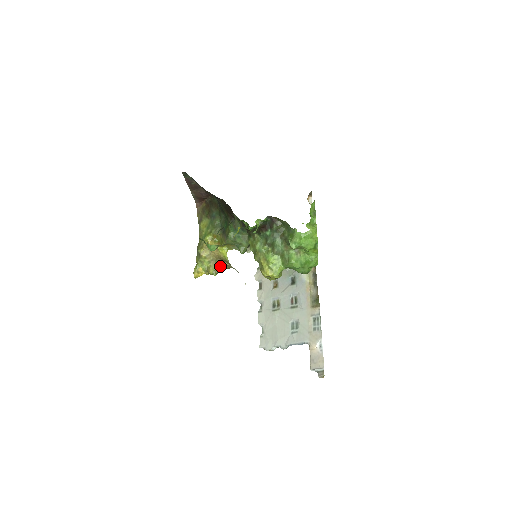
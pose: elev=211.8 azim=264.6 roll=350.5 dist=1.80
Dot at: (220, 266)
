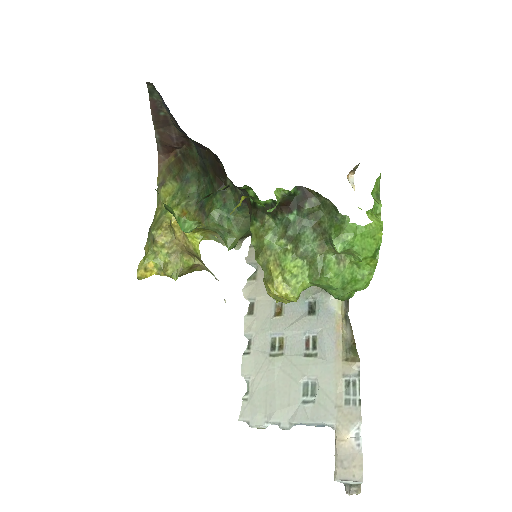
Dot at: (187, 264)
